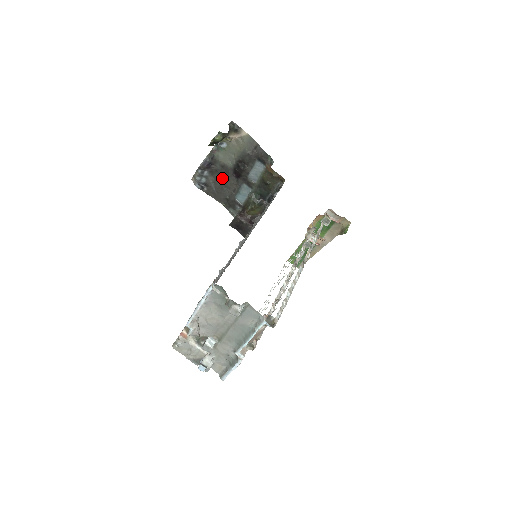
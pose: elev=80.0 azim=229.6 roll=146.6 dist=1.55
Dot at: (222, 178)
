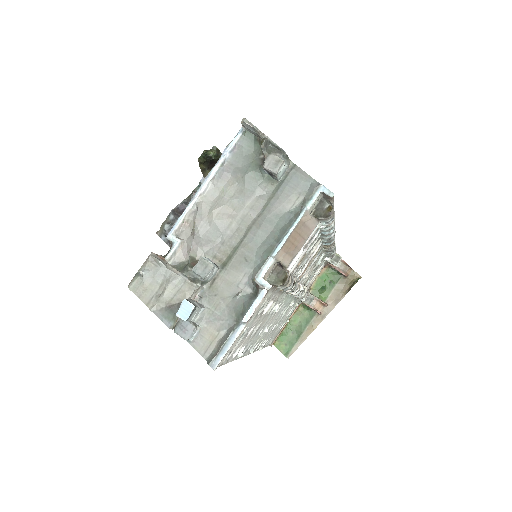
Dot at: occluded
